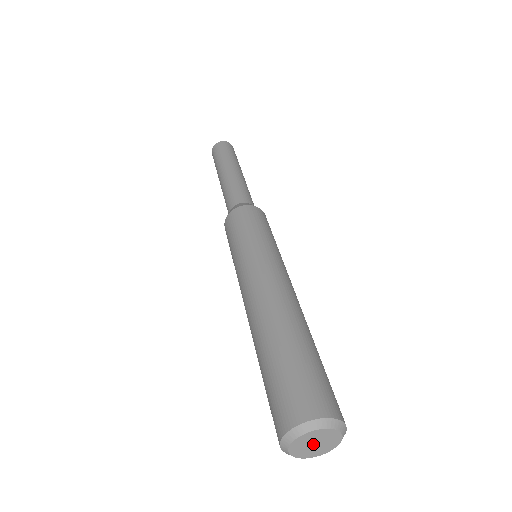
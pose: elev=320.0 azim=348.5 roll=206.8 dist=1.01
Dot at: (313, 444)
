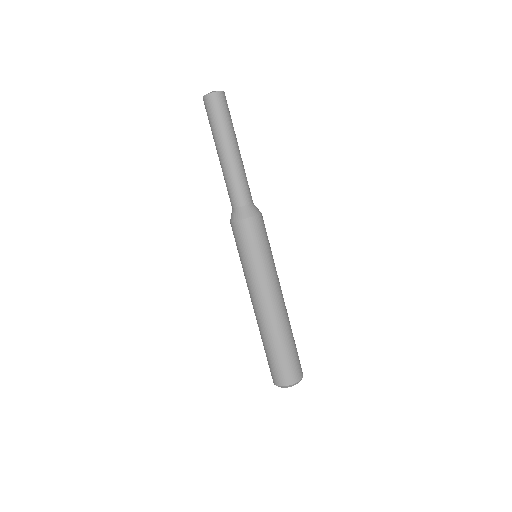
Dot at: occluded
